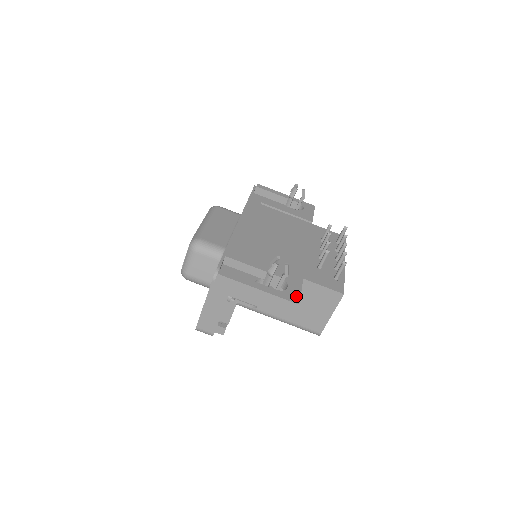
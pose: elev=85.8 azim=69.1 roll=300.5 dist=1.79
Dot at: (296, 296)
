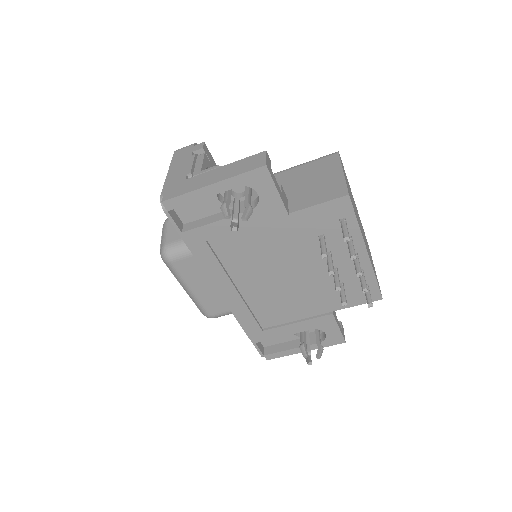
Dot at: (338, 338)
